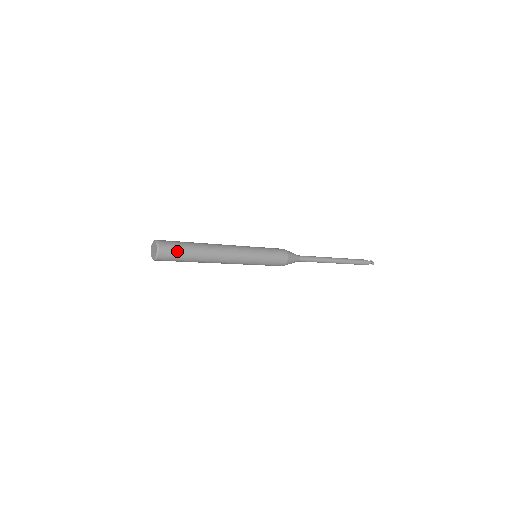
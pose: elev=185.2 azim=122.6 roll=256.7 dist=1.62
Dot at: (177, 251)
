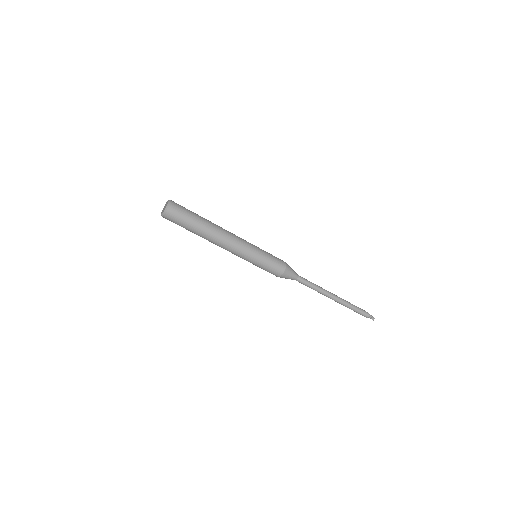
Dot at: (184, 214)
